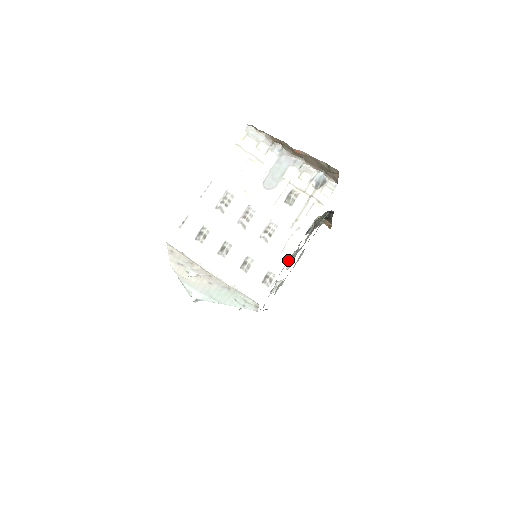
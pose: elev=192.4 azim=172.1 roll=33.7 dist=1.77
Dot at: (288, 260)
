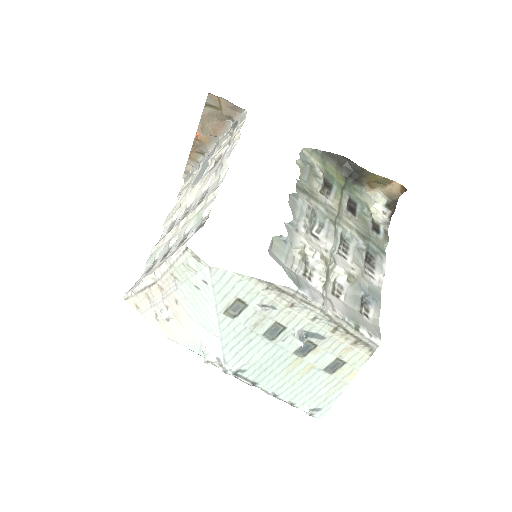
Dot at: (350, 250)
